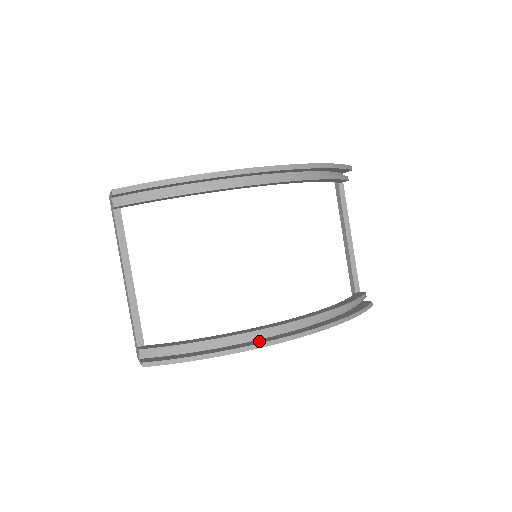
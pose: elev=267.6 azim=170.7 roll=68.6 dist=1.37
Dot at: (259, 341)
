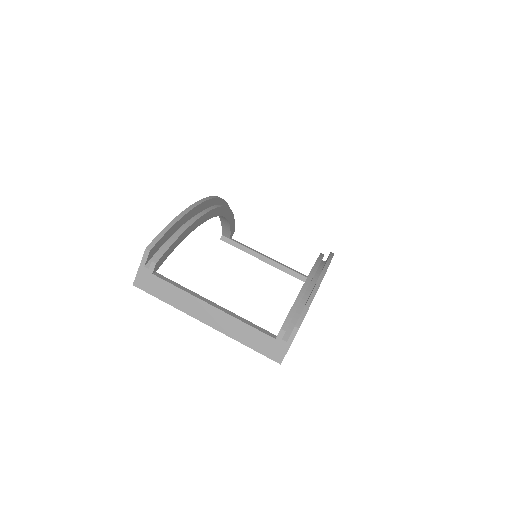
Dot at: occluded
